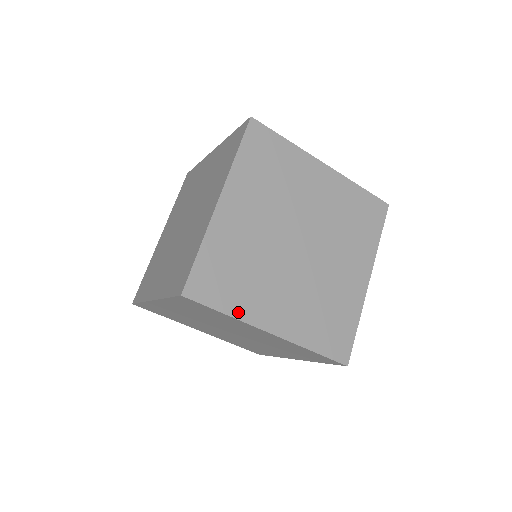
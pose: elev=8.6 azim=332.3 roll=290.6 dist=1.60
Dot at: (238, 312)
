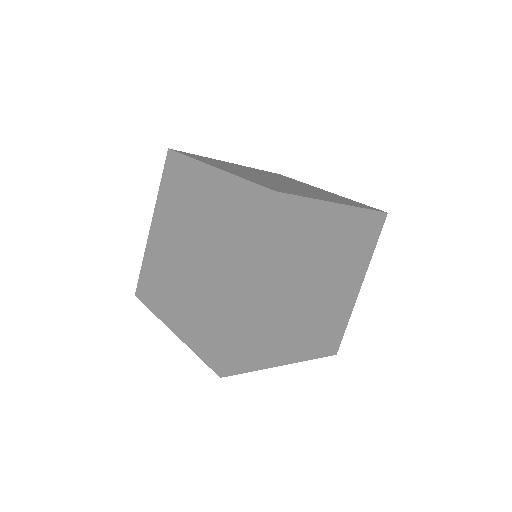
Dot at: (262, 364)
